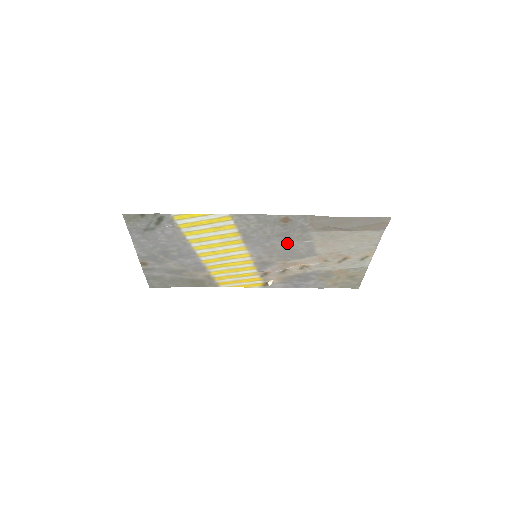
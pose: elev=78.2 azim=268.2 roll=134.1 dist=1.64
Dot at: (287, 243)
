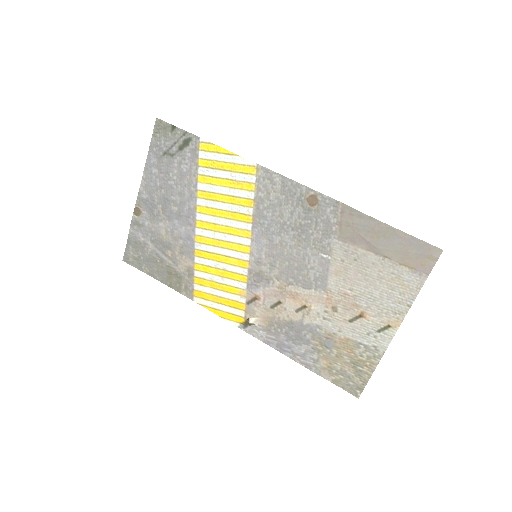
Dot at: (300, 248)
